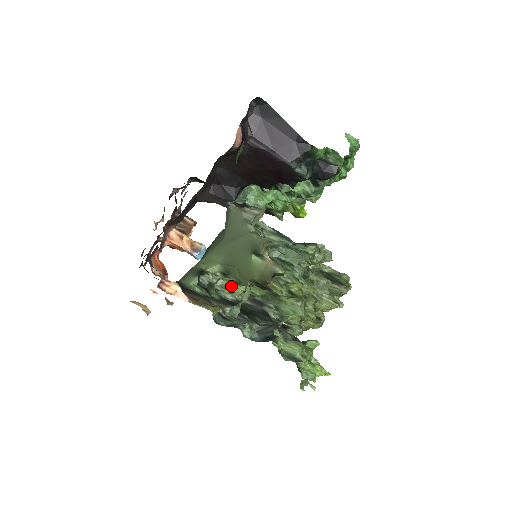
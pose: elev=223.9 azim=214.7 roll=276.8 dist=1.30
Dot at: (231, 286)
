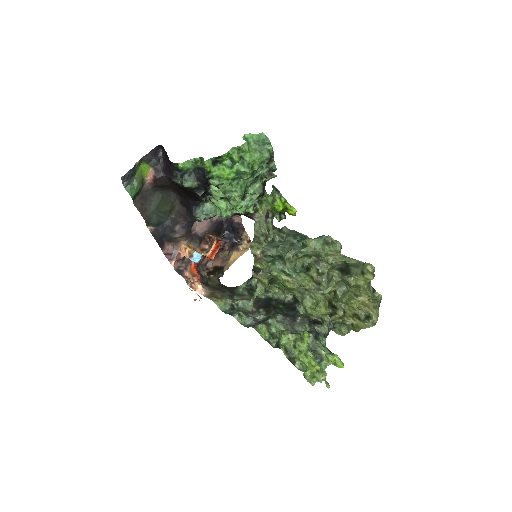
Dot at: (272, 286)
